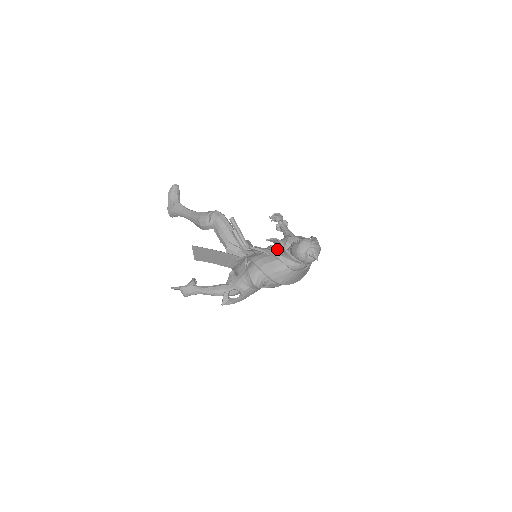
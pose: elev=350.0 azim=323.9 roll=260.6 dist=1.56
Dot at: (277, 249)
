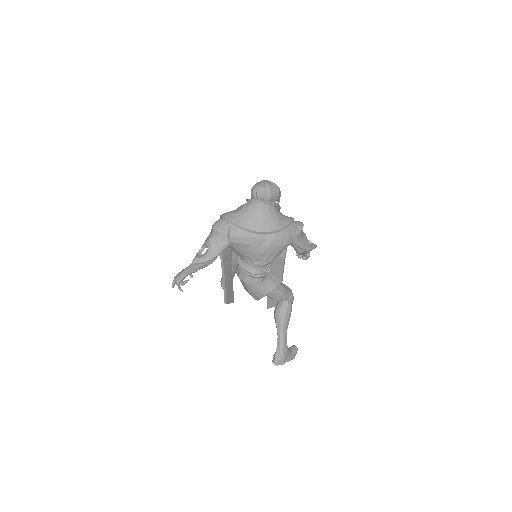
Dot at: occluded
